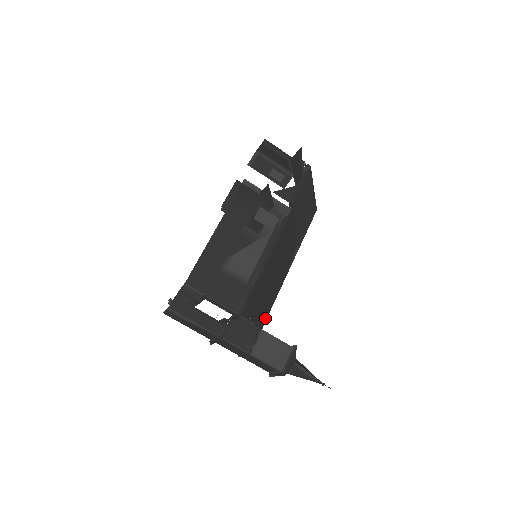
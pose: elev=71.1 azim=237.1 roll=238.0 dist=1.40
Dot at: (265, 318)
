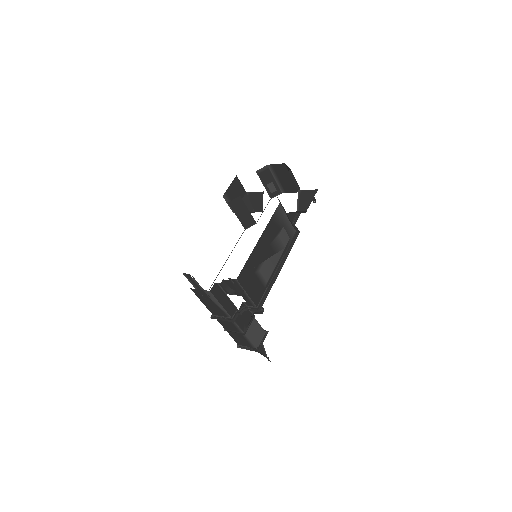
Dot at: occluded
